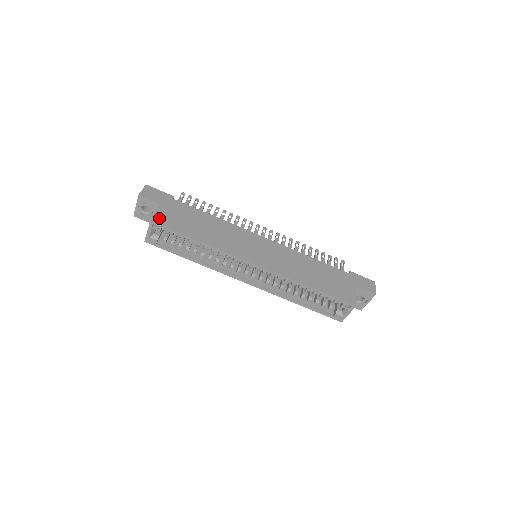
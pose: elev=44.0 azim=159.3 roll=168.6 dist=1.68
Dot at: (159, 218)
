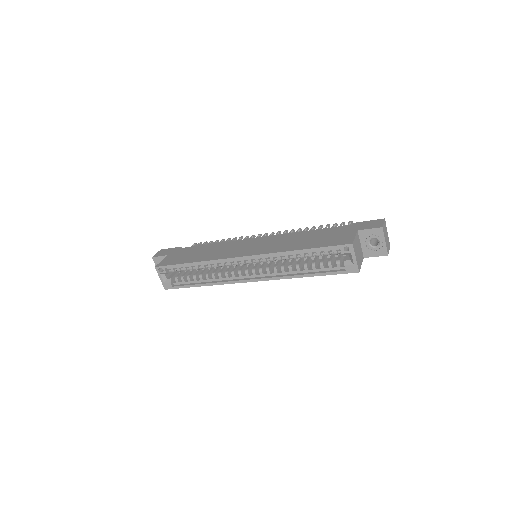
Dot at: (163, 263)
